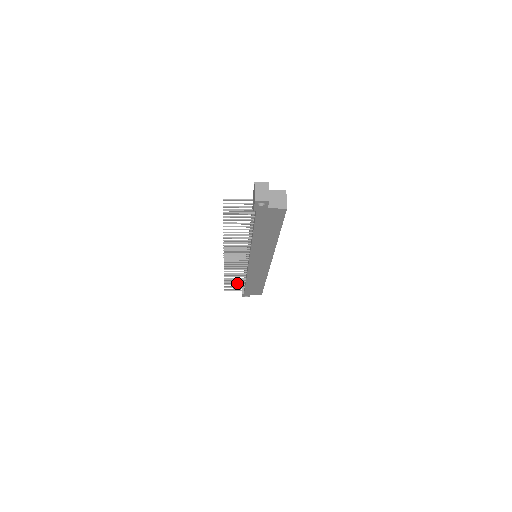
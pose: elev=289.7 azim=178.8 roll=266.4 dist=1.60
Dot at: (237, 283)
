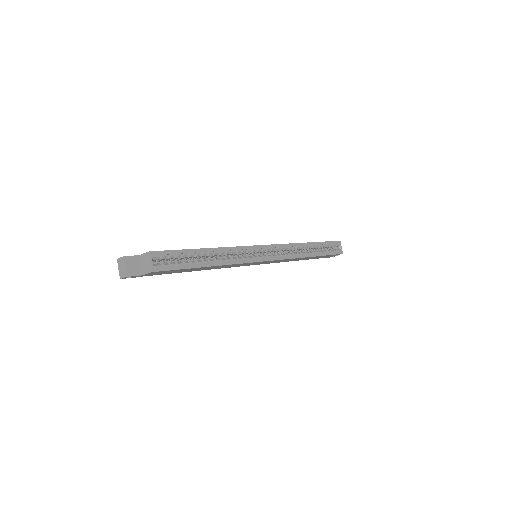
Dot at: occluded
